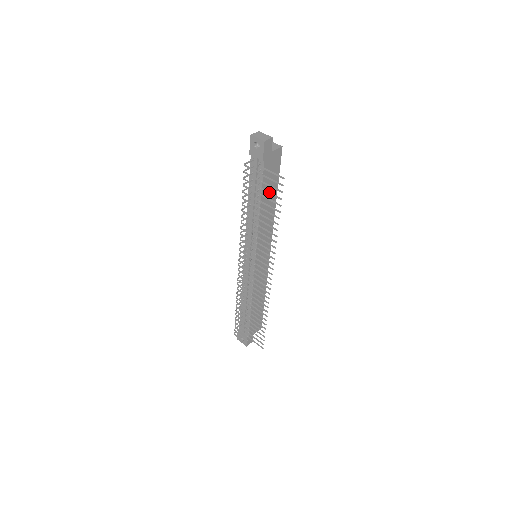
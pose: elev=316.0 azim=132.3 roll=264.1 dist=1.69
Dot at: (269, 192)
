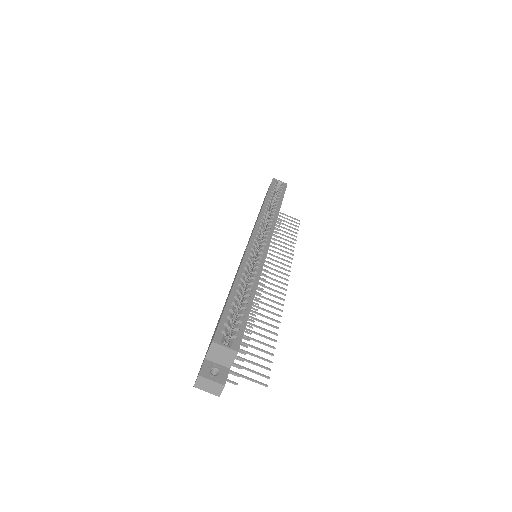
Dot at: occluded
